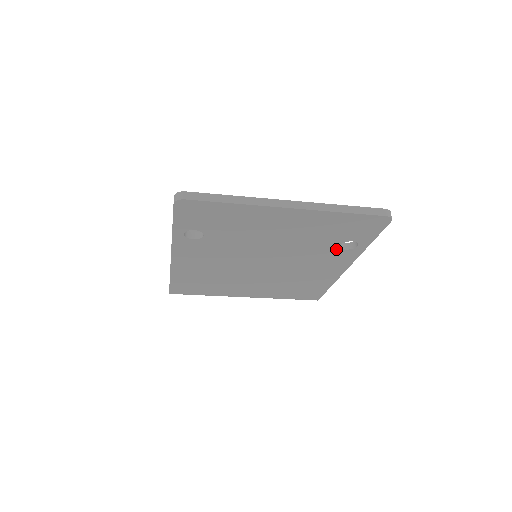
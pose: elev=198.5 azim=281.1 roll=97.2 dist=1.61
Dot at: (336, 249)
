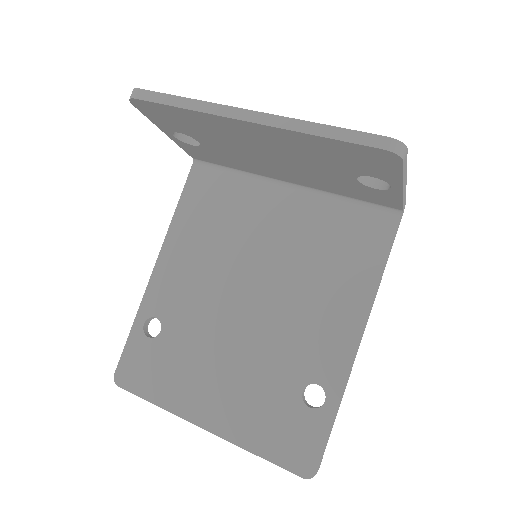
Dot at: occluded
